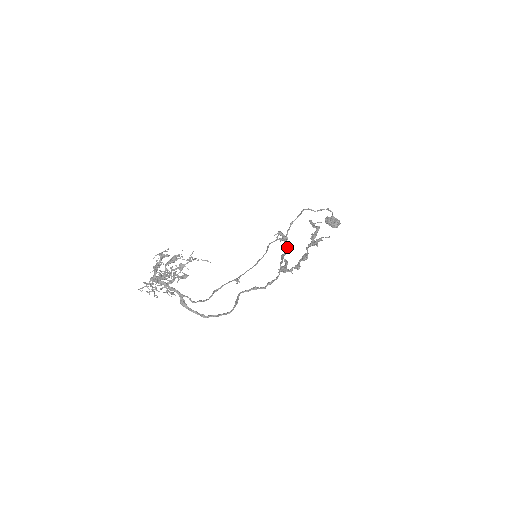
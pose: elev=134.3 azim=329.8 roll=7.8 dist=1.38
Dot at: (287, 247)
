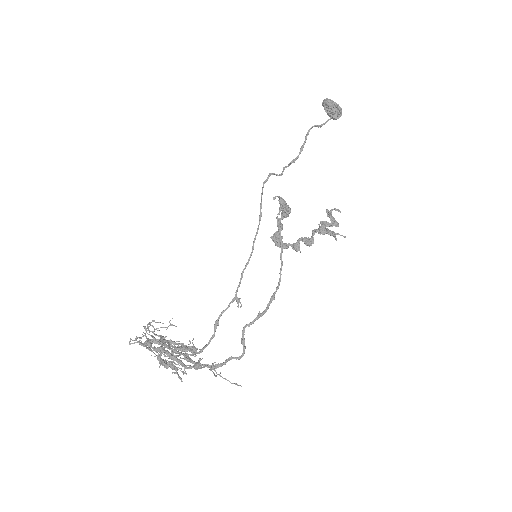
Dot at: (286, 215)
